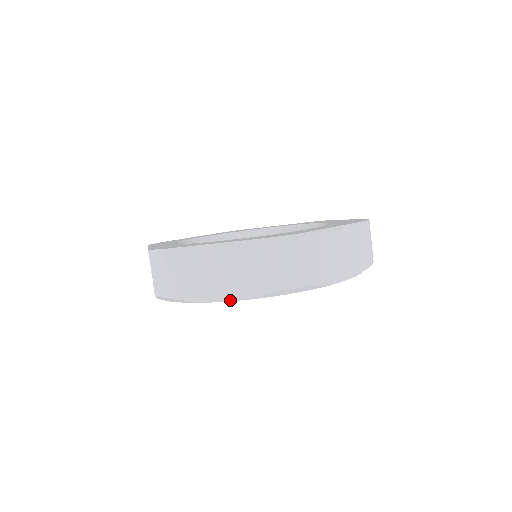
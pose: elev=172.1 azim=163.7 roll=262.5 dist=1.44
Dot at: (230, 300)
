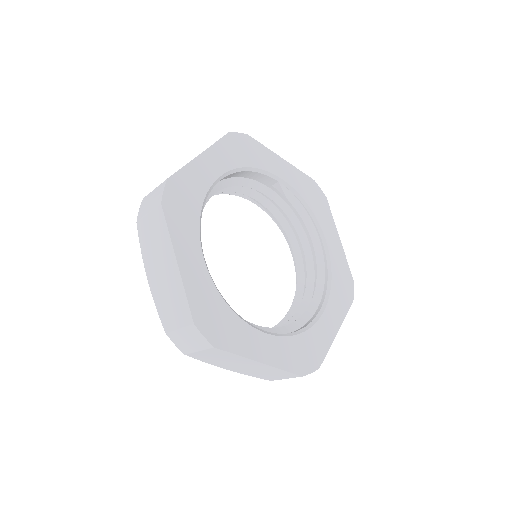
Dot at: occluded
